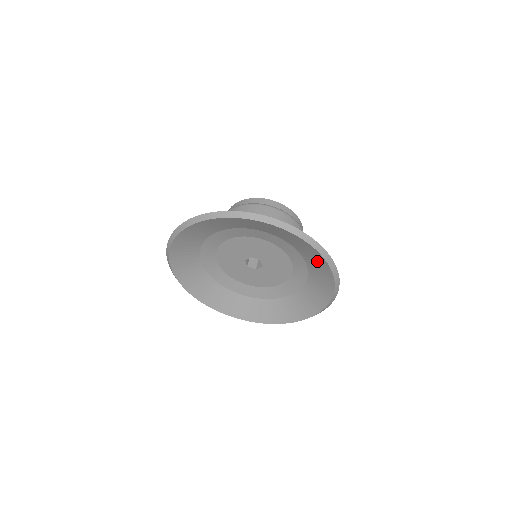
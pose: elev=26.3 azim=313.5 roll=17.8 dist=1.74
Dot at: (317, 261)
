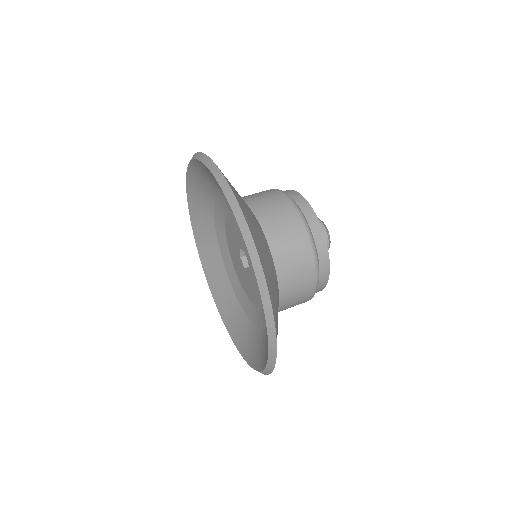
Dot at: occluded
